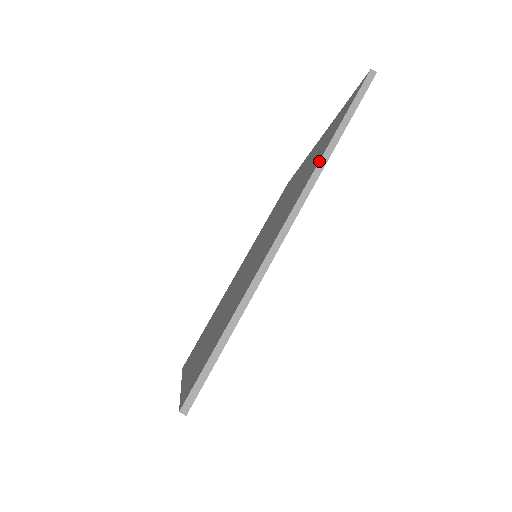
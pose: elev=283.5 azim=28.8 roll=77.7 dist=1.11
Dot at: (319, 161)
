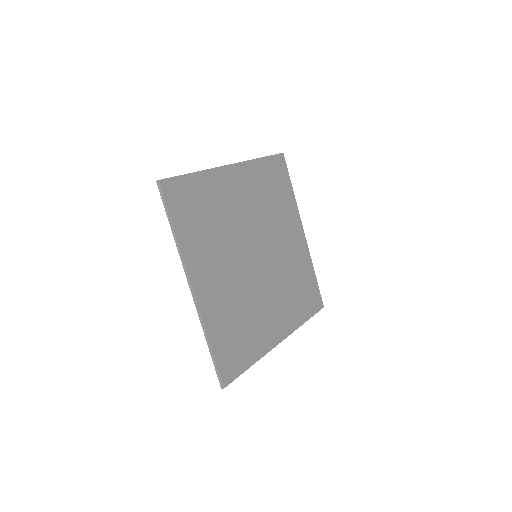
Dot at: occluded
